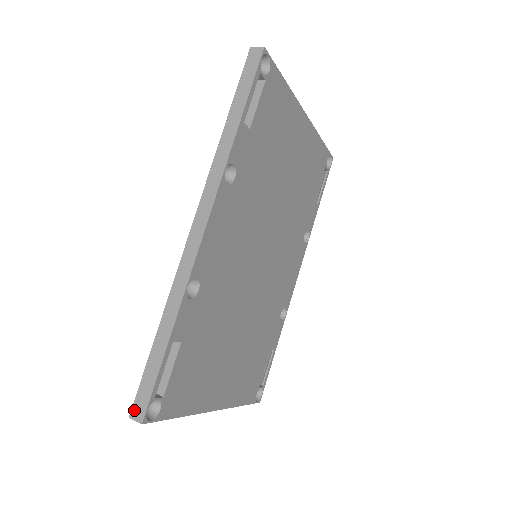
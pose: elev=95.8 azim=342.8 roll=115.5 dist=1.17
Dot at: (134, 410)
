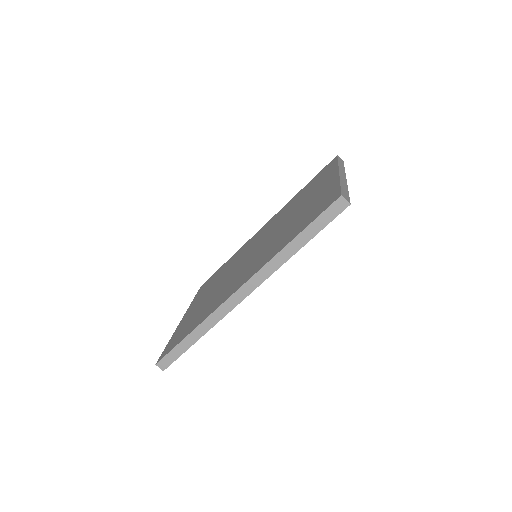
Dot at: (160, 363)
